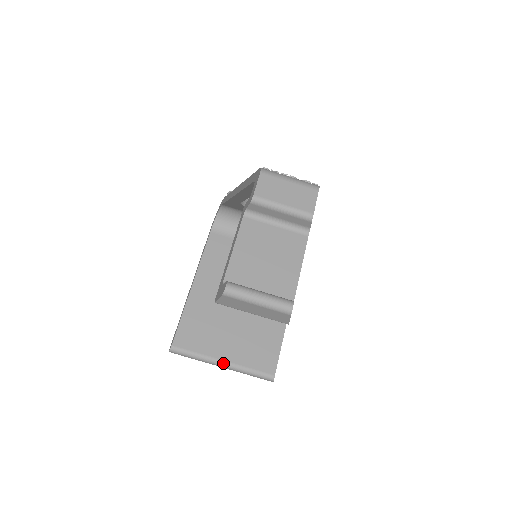
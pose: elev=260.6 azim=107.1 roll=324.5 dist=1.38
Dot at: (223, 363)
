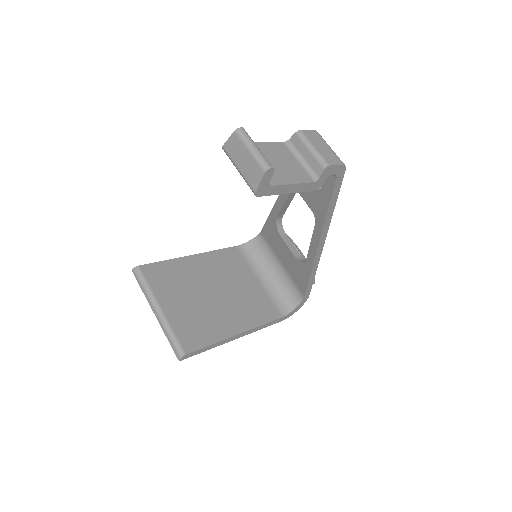
Dot at: (159, 309)
